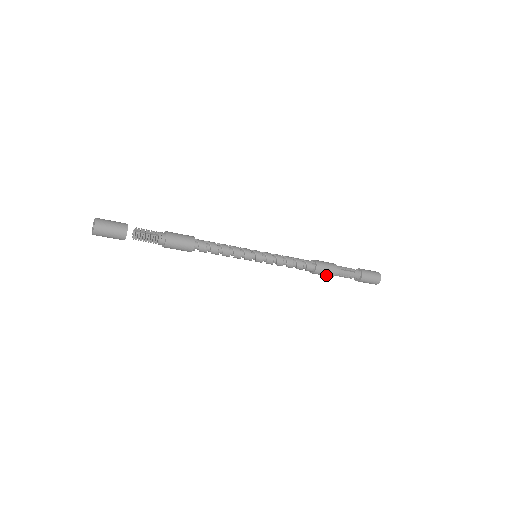
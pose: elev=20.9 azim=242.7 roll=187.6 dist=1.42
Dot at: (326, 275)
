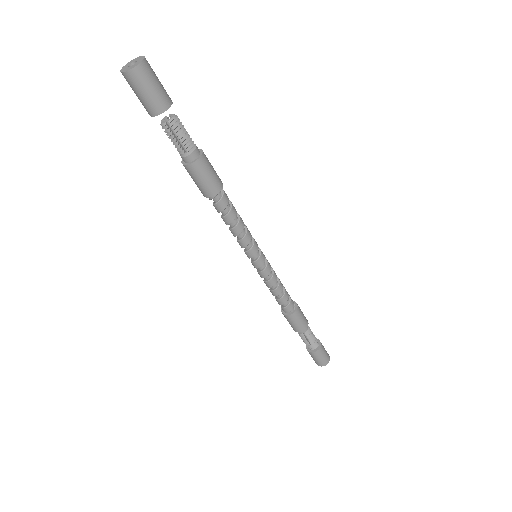
Dot at: (296, 326)
